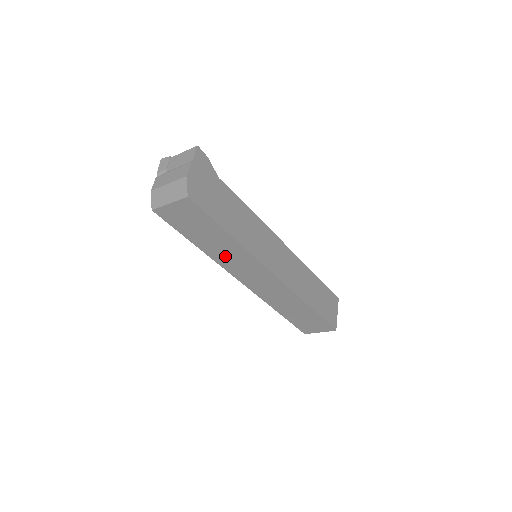
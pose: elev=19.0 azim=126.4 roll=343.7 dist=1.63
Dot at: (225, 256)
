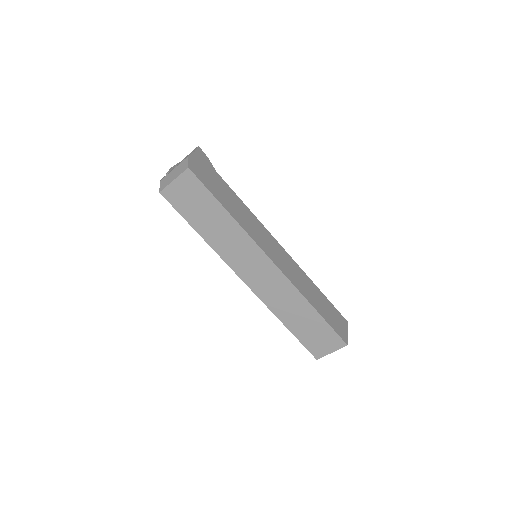
Dot at: (225, 243)
